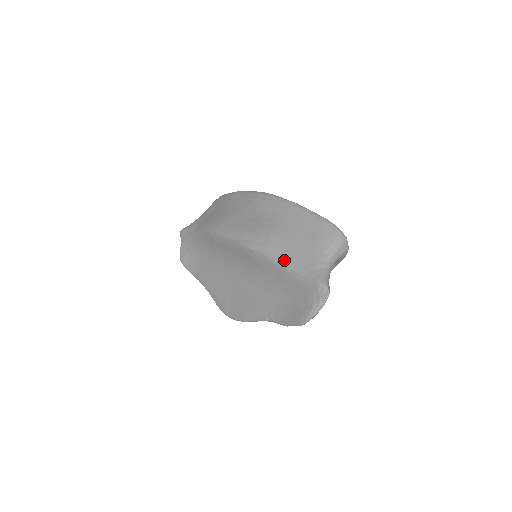
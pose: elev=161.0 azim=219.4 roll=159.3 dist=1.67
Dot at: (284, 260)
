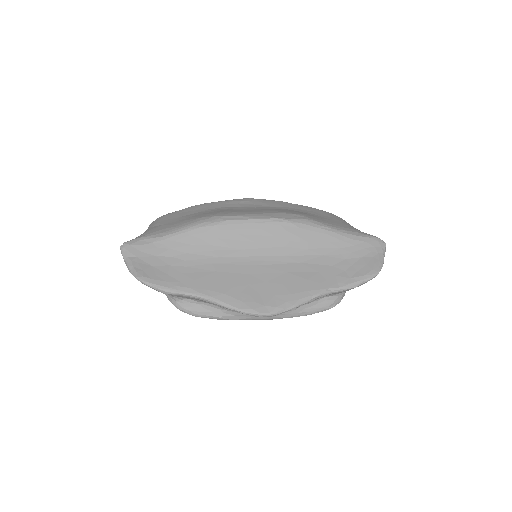
Dot at: (332, 227)
